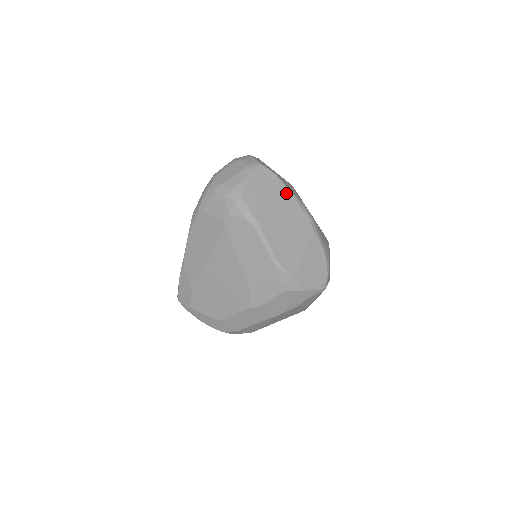
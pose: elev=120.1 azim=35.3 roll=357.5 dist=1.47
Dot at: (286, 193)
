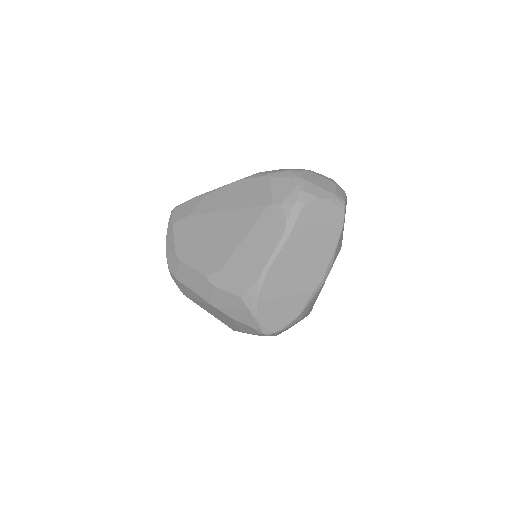
Dot at: (332, 245)
